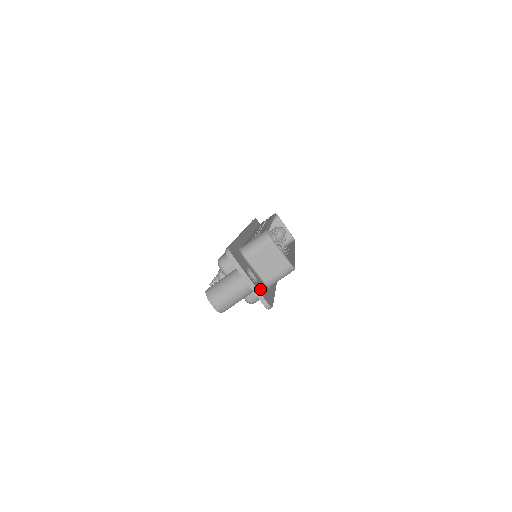
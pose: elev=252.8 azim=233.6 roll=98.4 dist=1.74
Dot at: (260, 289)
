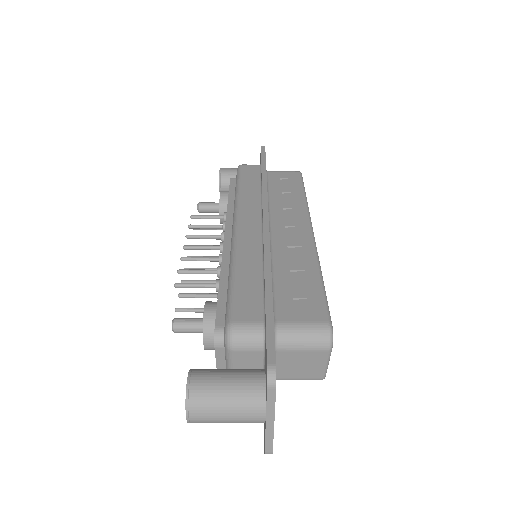
Dot at: occluded
